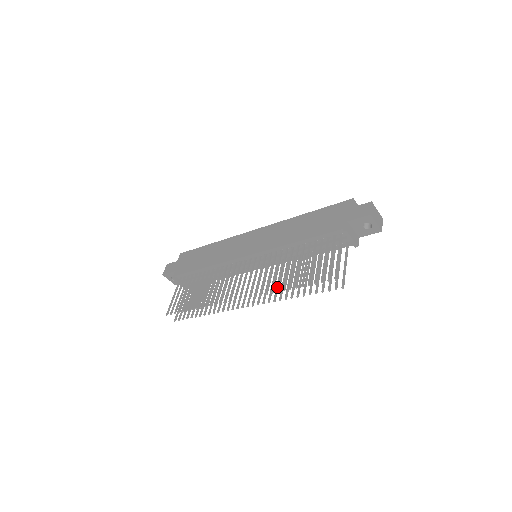
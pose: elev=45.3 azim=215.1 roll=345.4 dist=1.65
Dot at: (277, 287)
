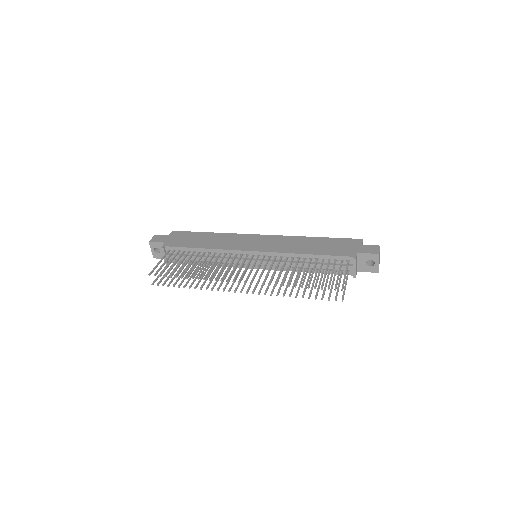
Dot at: occluded
